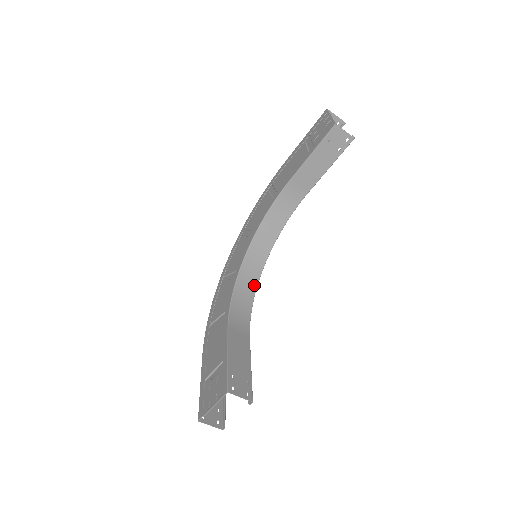
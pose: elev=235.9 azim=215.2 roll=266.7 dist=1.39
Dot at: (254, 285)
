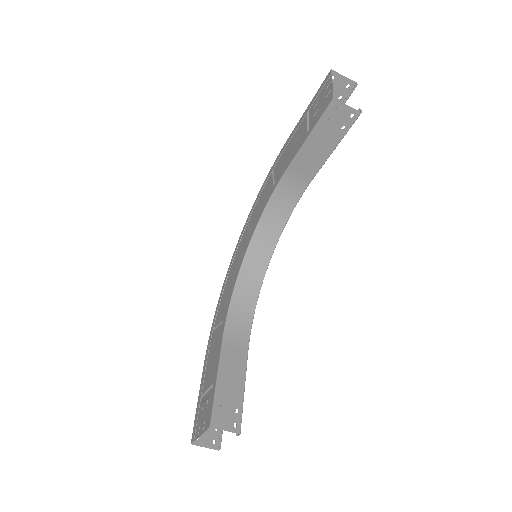
Dot at: (257, 287)
